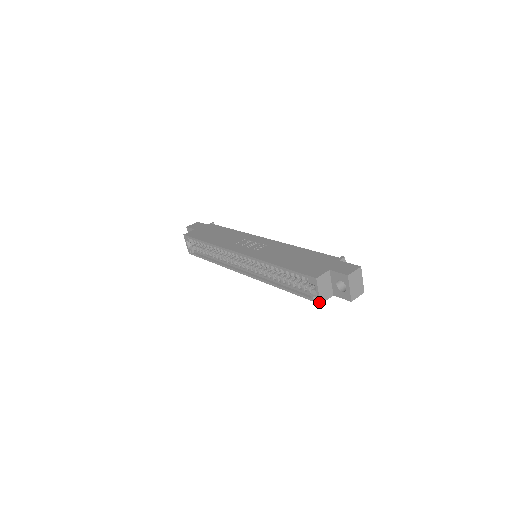
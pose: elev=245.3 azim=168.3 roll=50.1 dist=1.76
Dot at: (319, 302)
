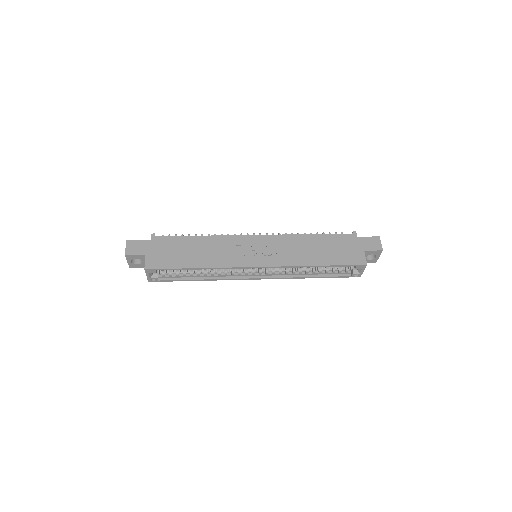
Dot at: (360, 276)
